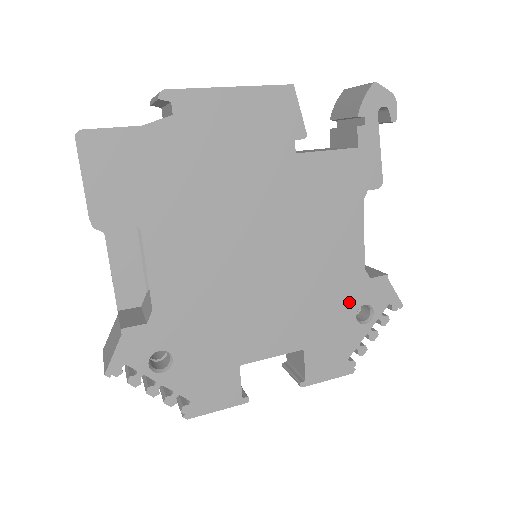
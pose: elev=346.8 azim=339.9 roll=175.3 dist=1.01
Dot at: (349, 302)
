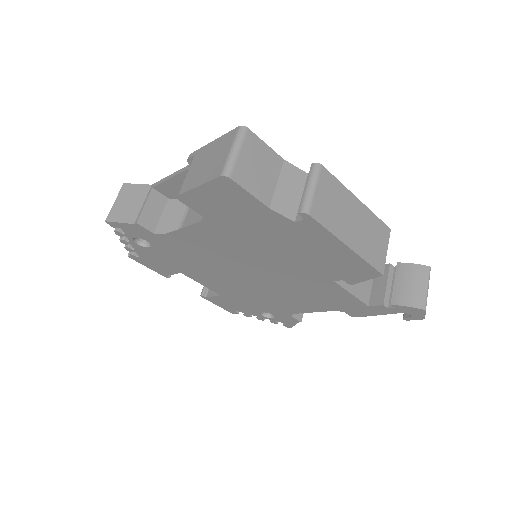
Dot at: (268, 309)
